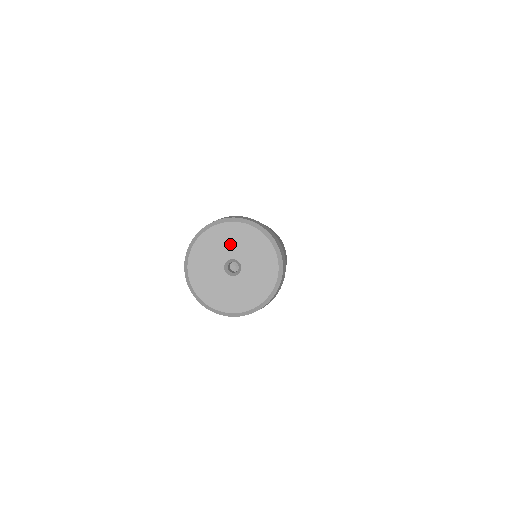
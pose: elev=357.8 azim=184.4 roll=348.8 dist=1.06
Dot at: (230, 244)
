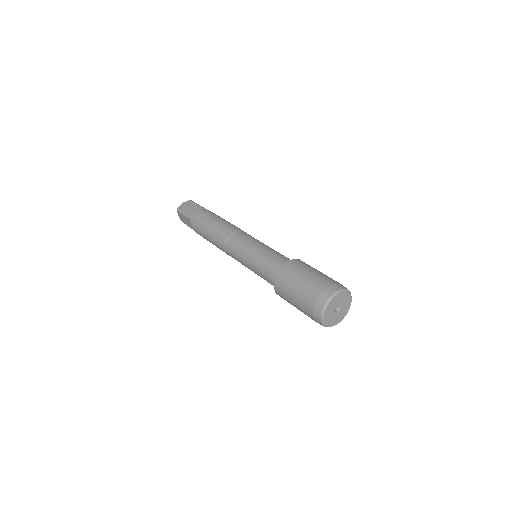
Dot at: (335, 304)
